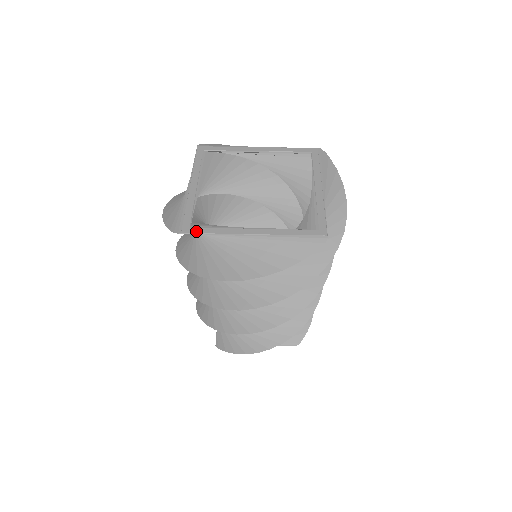
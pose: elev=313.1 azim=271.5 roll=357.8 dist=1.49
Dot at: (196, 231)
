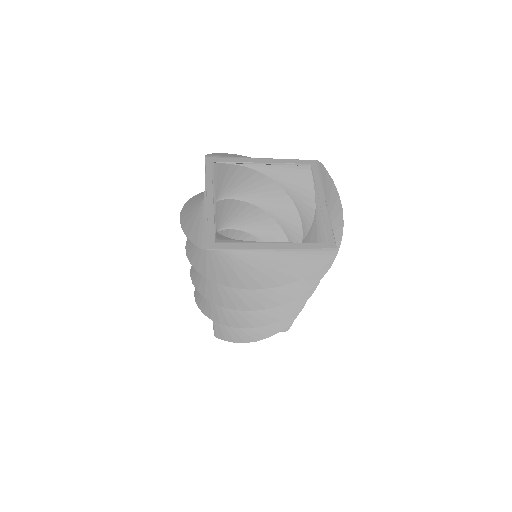
Dot at: (222, 247)
